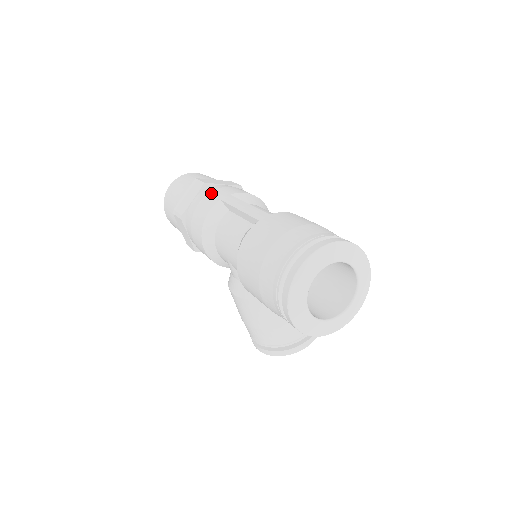
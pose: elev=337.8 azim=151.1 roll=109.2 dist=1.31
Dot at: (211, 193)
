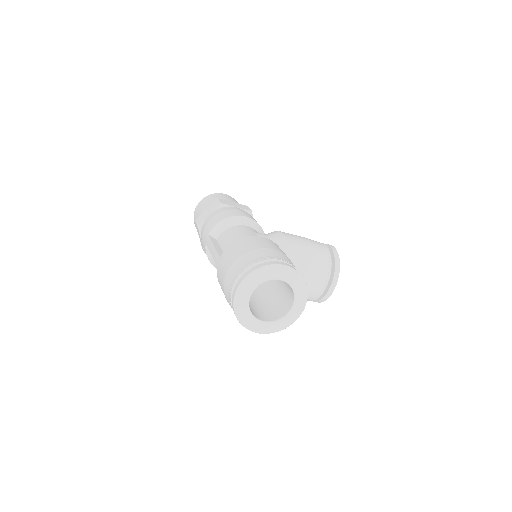
Dot at: (202, 236)
